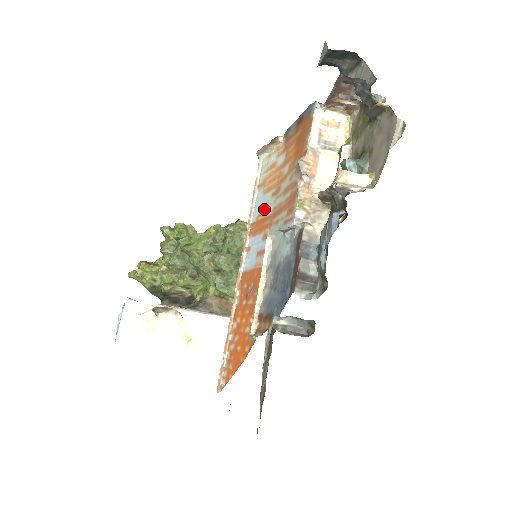
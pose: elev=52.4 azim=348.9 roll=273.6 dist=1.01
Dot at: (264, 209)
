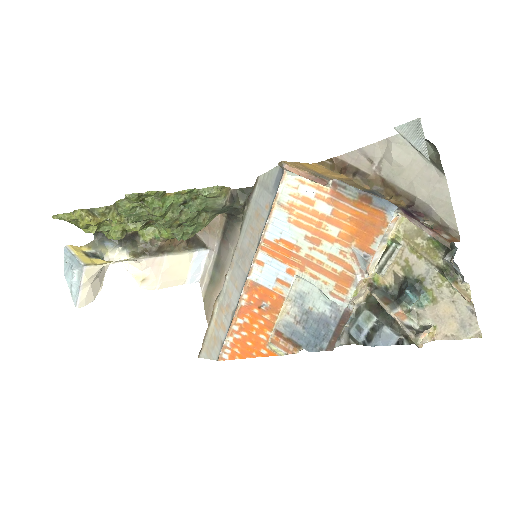
Dot at: (290, 241)
